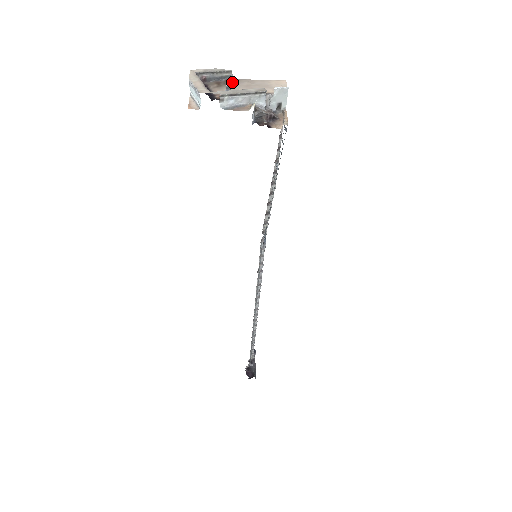
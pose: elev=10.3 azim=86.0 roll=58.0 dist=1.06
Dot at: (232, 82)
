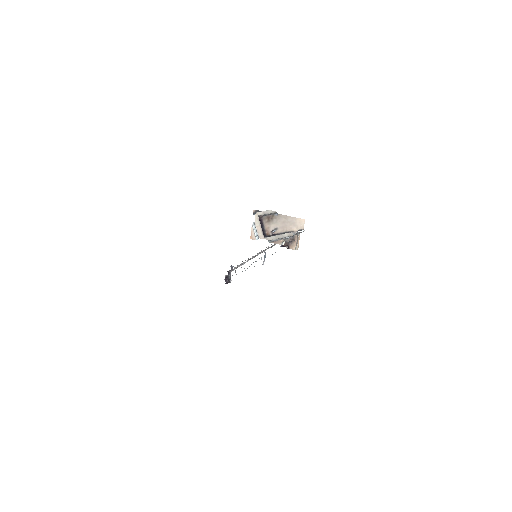
Dot at: (276, 217)
